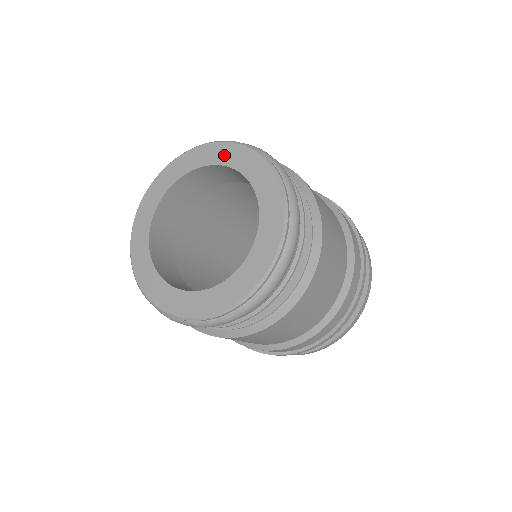
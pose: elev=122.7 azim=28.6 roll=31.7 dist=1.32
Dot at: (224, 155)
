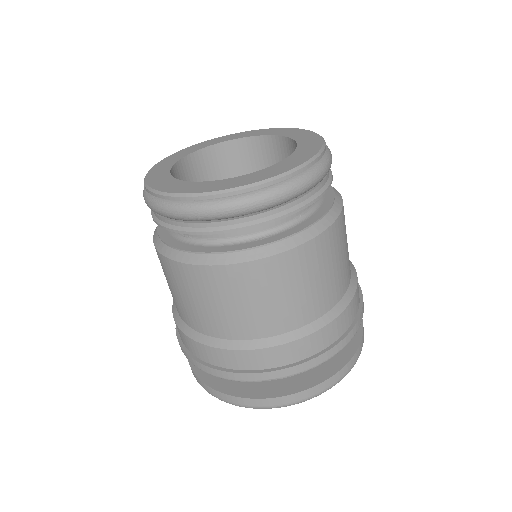
Dot at: (263, 132)
